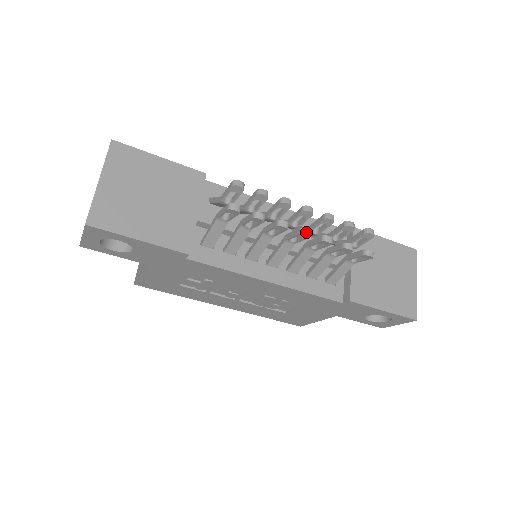
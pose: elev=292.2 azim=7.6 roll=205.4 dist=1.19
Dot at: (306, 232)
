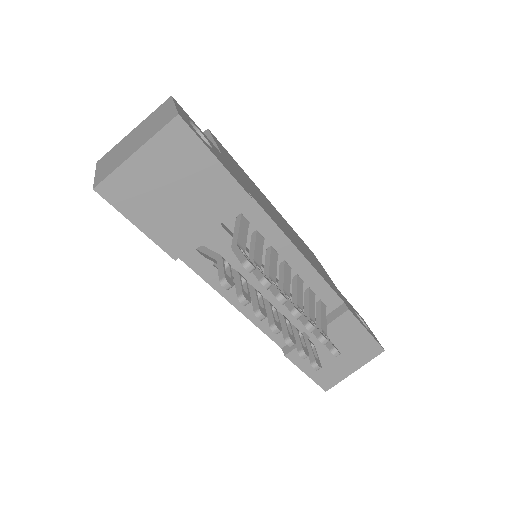
Dot at: (275, 331)
